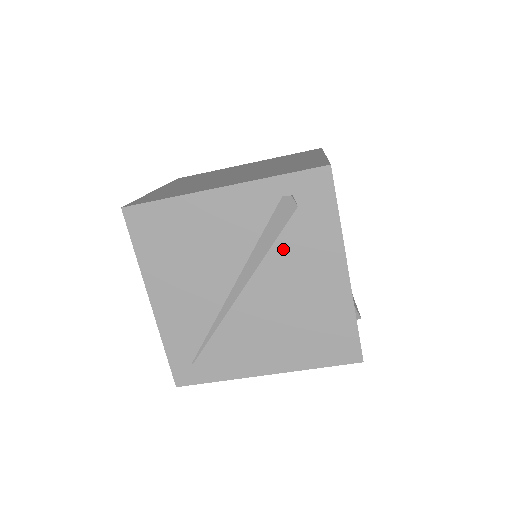
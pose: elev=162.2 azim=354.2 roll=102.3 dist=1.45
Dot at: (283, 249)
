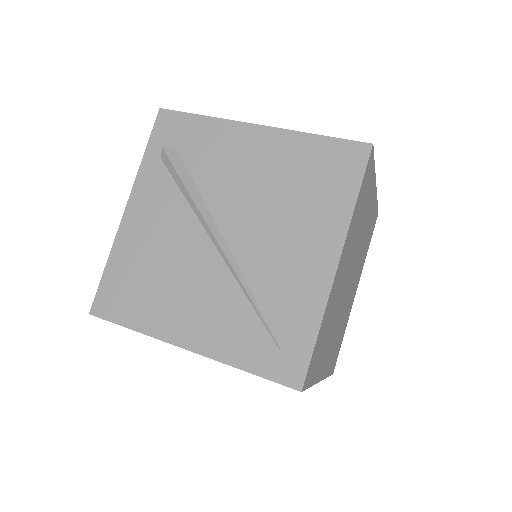
Dot at: (206, 179)
